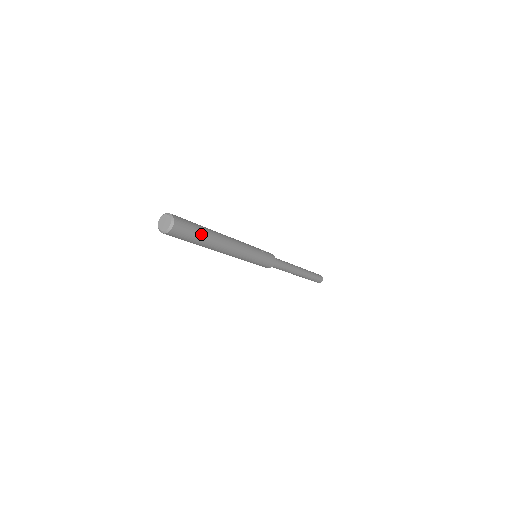
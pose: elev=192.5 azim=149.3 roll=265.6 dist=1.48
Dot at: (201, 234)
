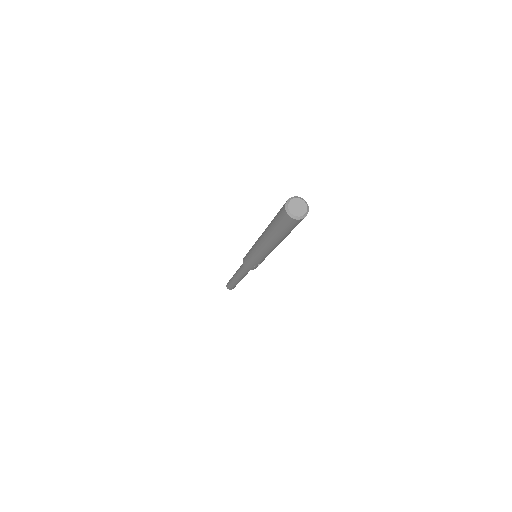
Dot at: (288, 233)
